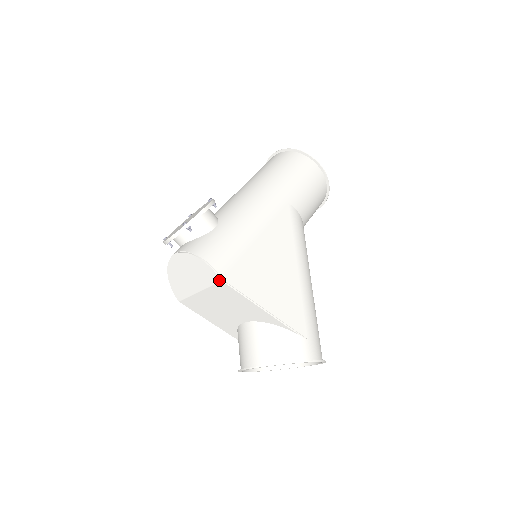
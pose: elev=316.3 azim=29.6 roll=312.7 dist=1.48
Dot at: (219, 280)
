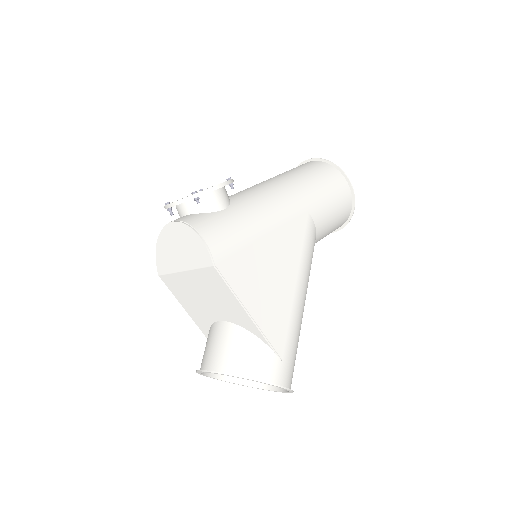
Dot at: (211, 264)
